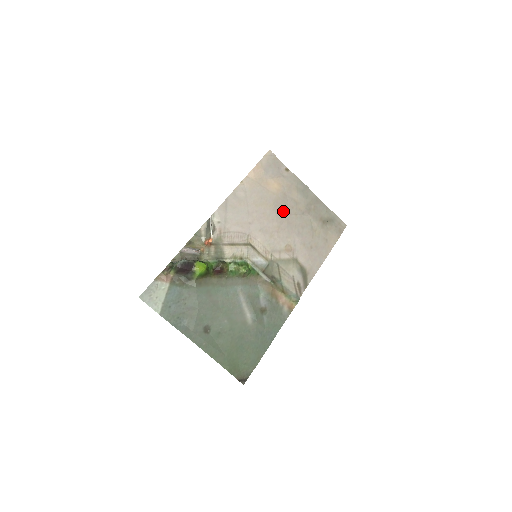
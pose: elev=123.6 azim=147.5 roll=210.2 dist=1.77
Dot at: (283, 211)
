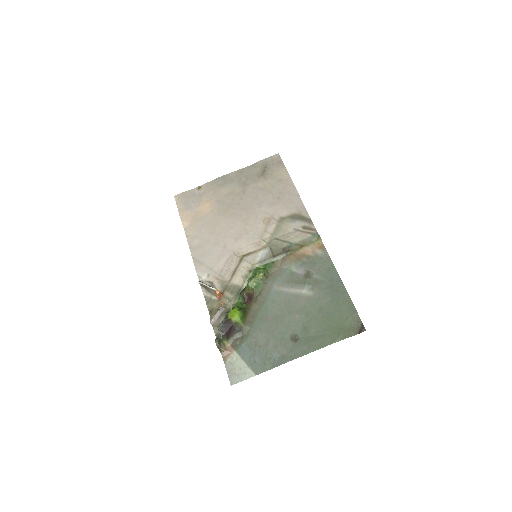
Dot at: (232, 210)
